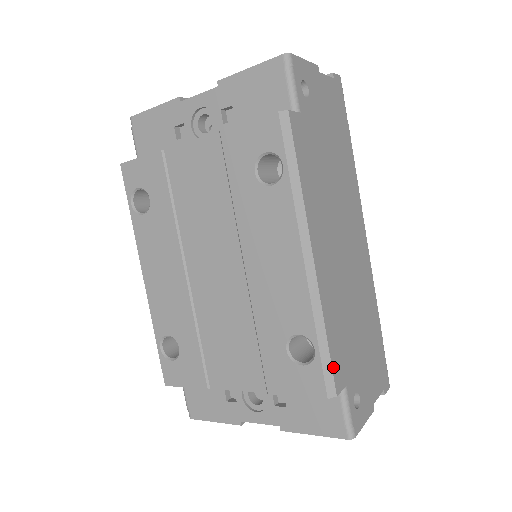
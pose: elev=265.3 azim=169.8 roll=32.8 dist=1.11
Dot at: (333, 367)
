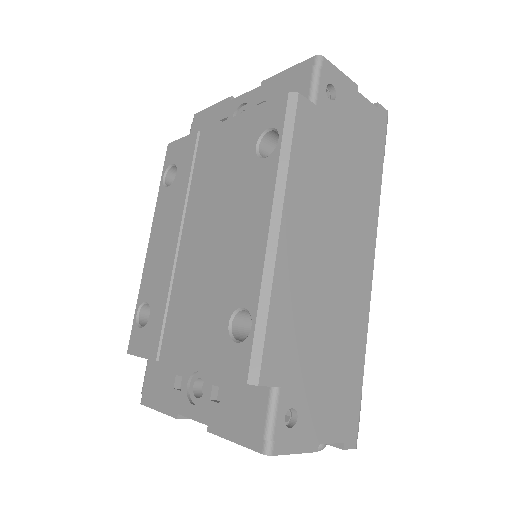
Dot at: (265, 352)
